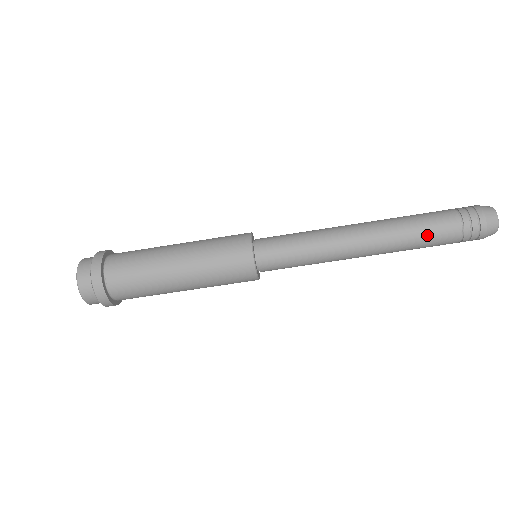
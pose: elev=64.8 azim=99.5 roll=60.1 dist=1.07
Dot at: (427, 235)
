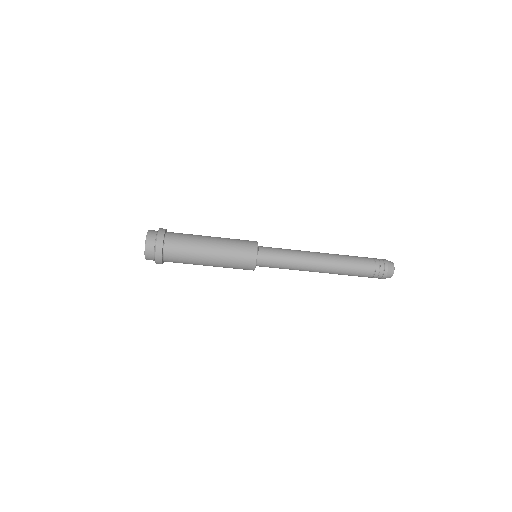
Dot at: (356, 264)
